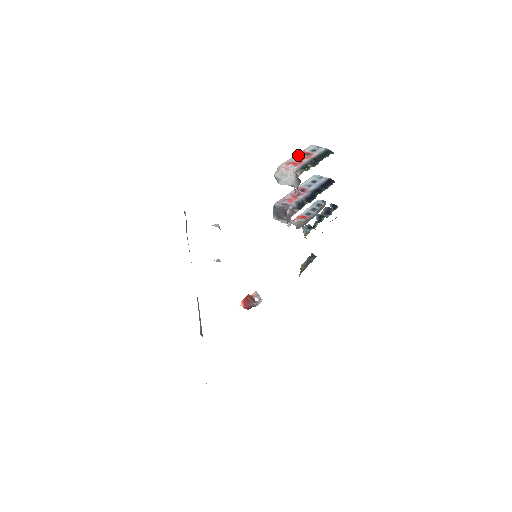
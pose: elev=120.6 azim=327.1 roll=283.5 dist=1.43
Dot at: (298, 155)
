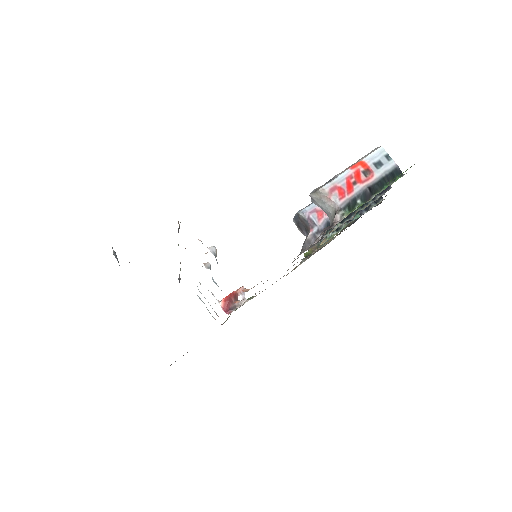
Dot at: (354, 171)
